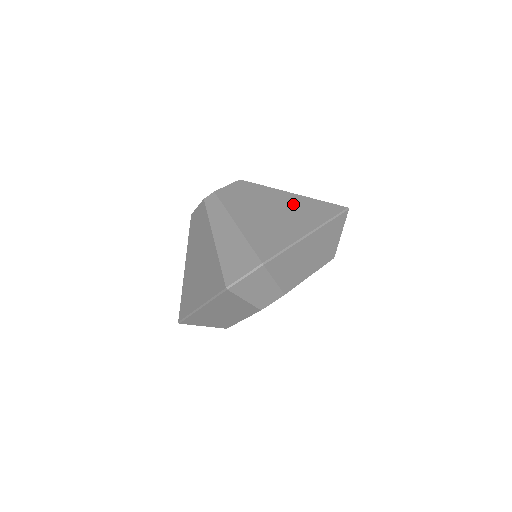
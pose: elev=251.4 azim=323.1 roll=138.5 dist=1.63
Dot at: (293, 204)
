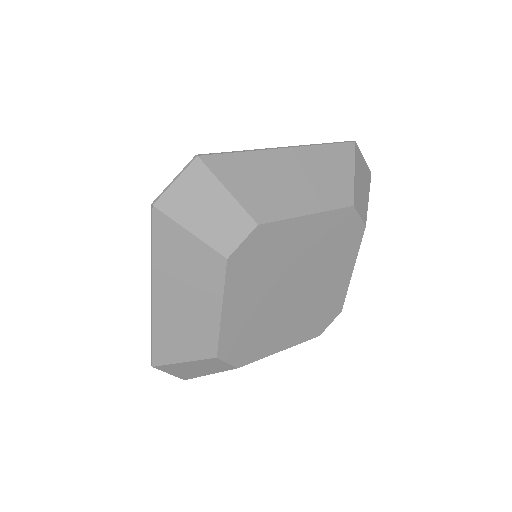
Dot at: occluded
